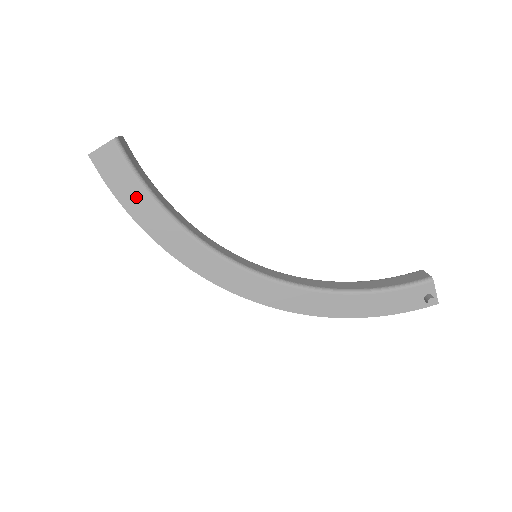
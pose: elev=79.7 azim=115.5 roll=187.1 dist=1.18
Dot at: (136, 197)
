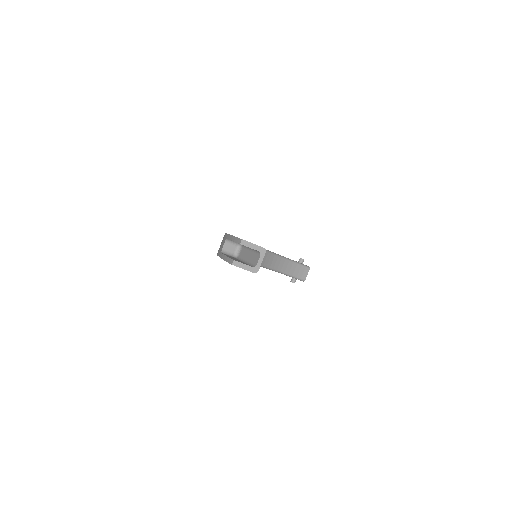
Dot at: occluded
